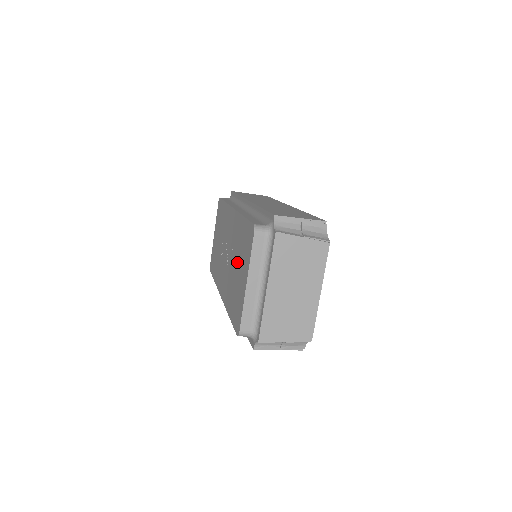
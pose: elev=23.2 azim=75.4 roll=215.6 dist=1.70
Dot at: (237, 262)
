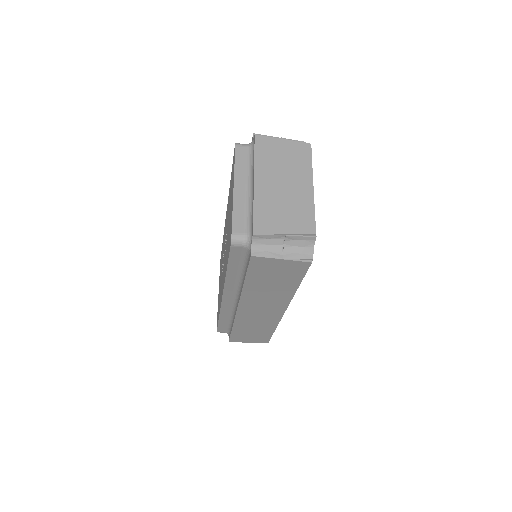
Dot at: occluded
